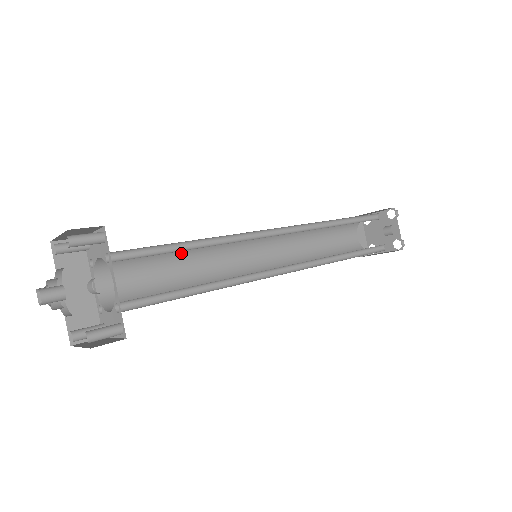
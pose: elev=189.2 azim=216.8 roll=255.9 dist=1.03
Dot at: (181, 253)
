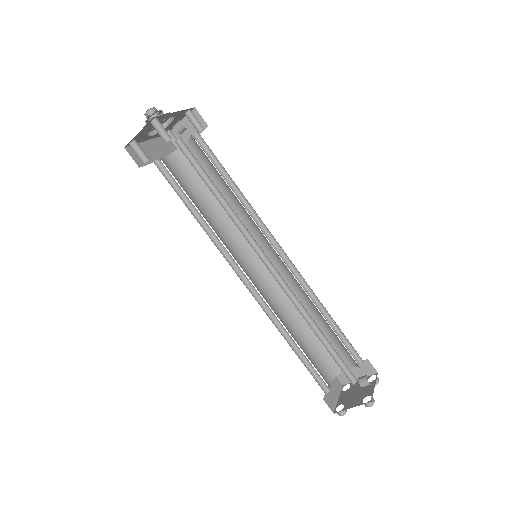
Dot at: (215, 207)
